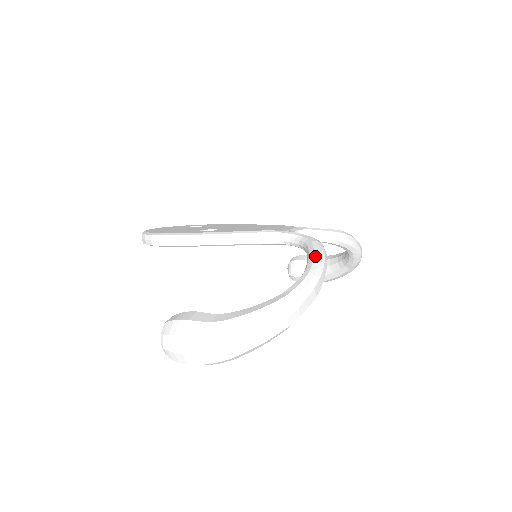
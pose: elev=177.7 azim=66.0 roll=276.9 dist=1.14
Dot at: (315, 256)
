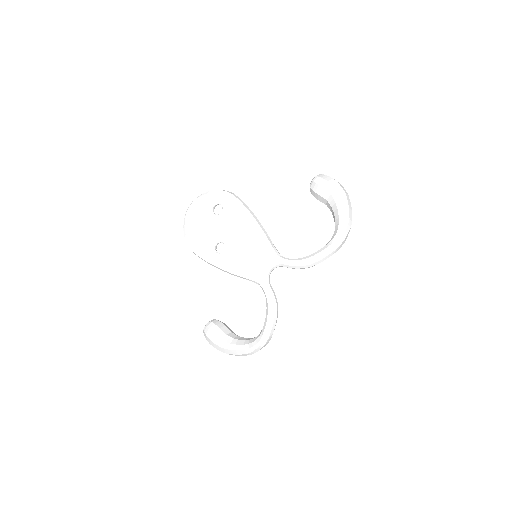
Dot at: (266, 328)
